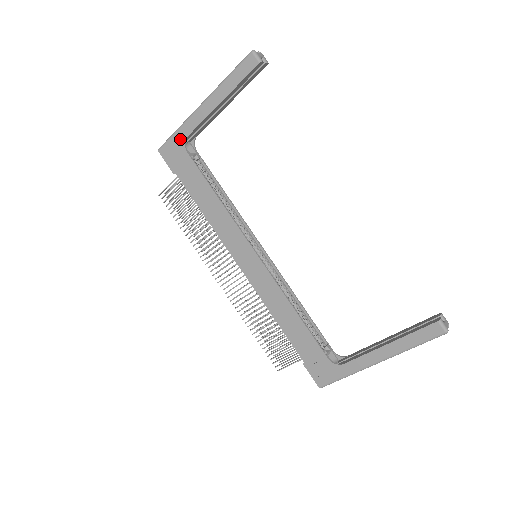
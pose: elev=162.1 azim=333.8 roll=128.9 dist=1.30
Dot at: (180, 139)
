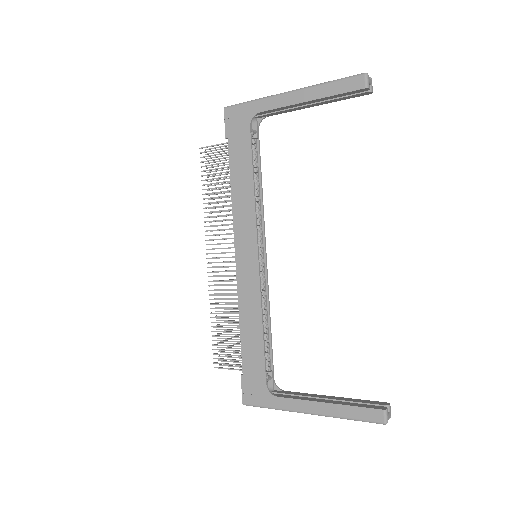
Dot at: (251, 110)
